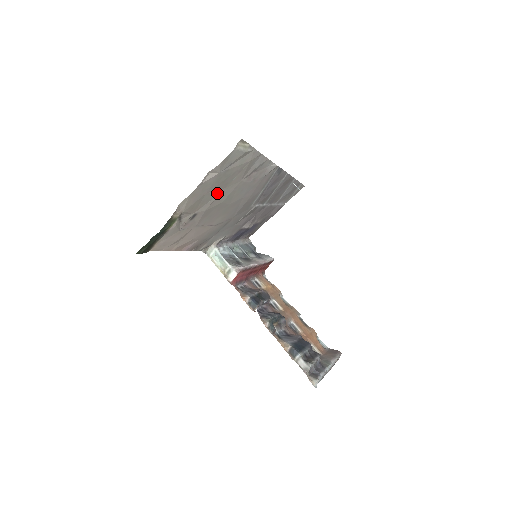
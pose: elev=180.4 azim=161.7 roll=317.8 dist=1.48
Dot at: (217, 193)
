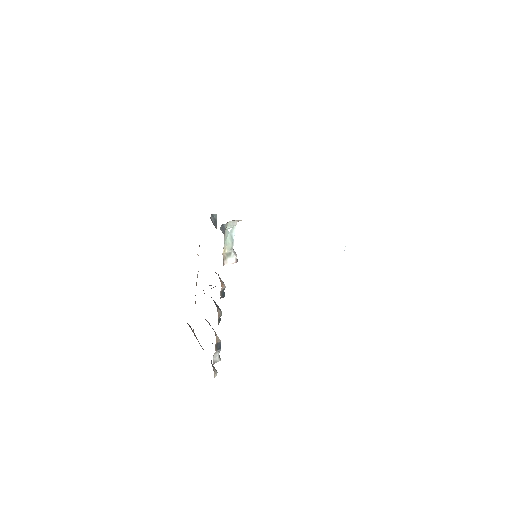
Dot at: occluded
